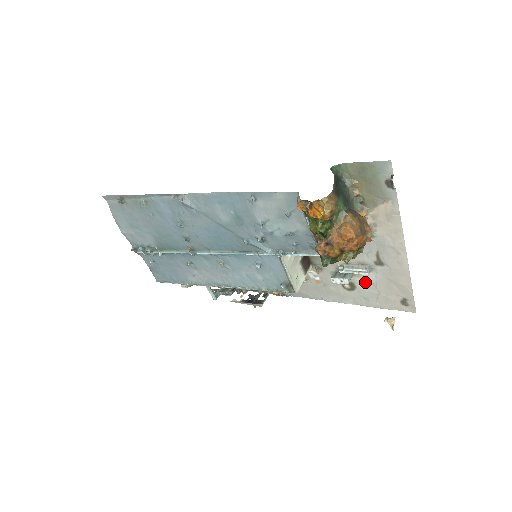
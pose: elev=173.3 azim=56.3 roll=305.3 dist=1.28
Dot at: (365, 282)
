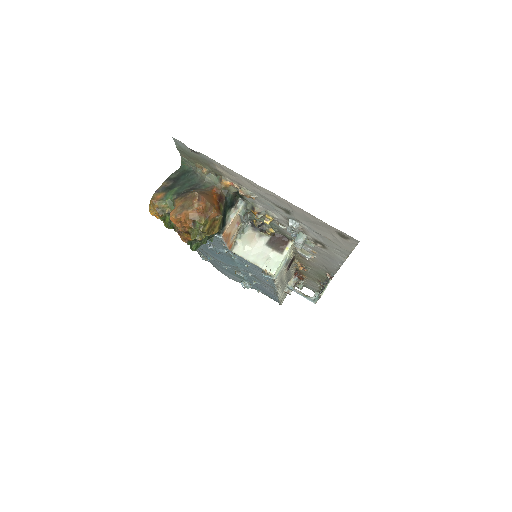
Dot at: (313, 234)
